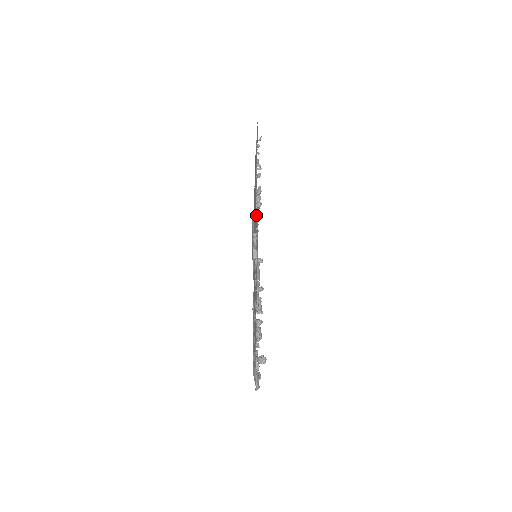
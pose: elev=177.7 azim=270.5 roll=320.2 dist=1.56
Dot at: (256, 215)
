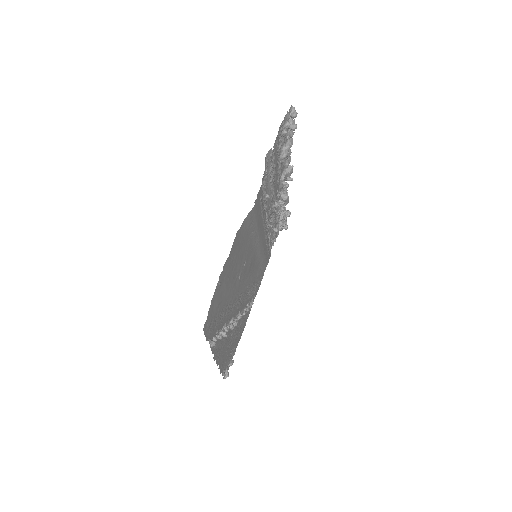
Dot at: occluded
